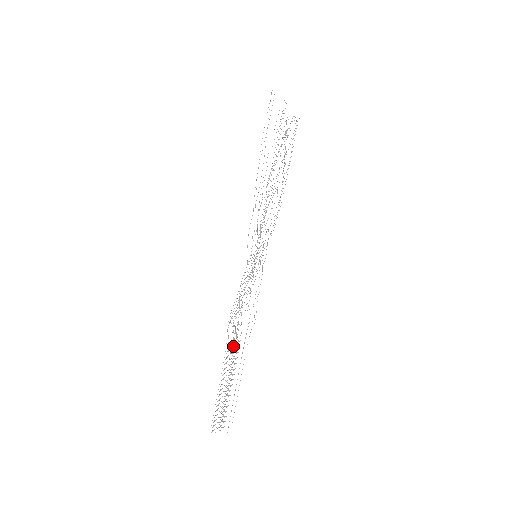
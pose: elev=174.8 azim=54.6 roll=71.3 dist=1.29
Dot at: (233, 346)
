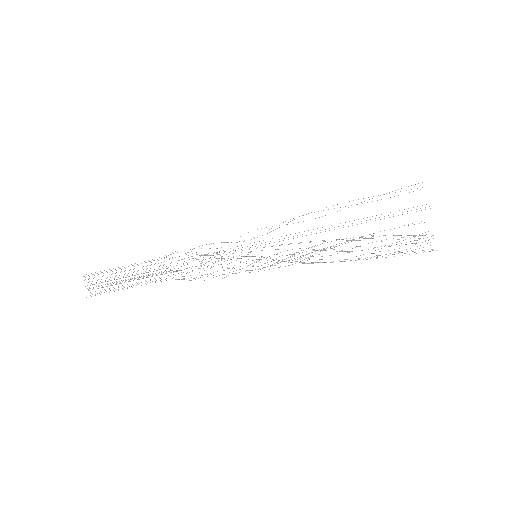
Dot at: (165, 273)
